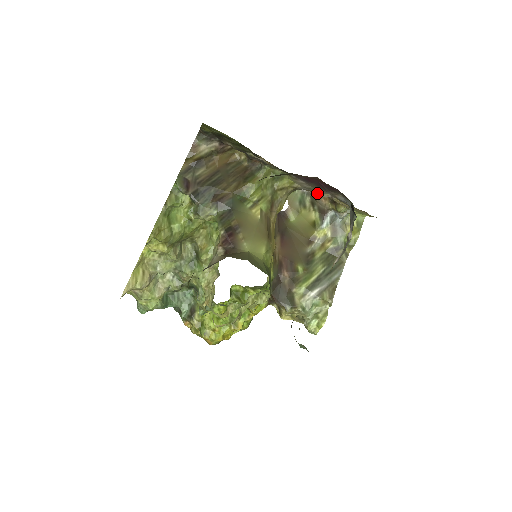
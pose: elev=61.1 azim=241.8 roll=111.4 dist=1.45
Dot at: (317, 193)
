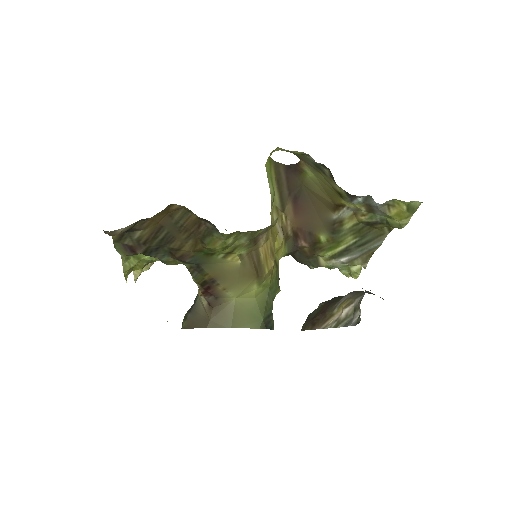
Dot at: occluded
